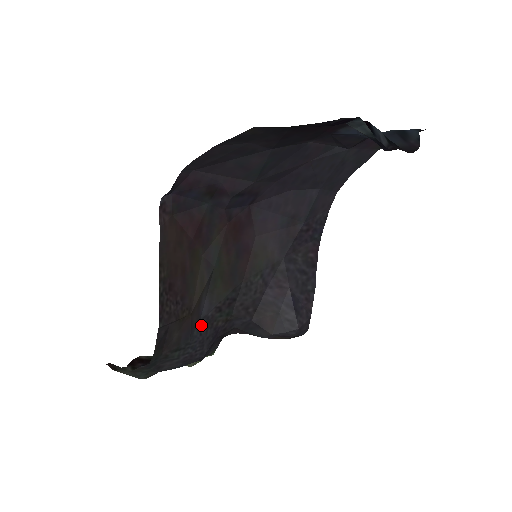
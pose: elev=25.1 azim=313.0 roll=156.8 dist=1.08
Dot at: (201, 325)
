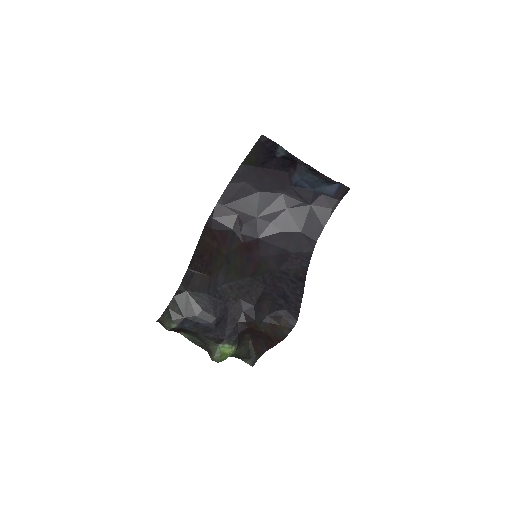
Dot at: (217, 291)
